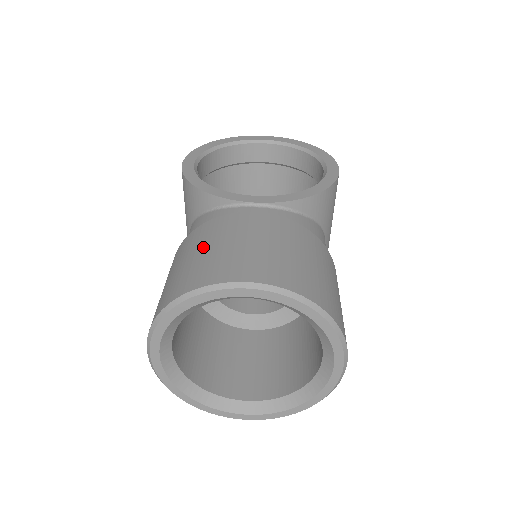
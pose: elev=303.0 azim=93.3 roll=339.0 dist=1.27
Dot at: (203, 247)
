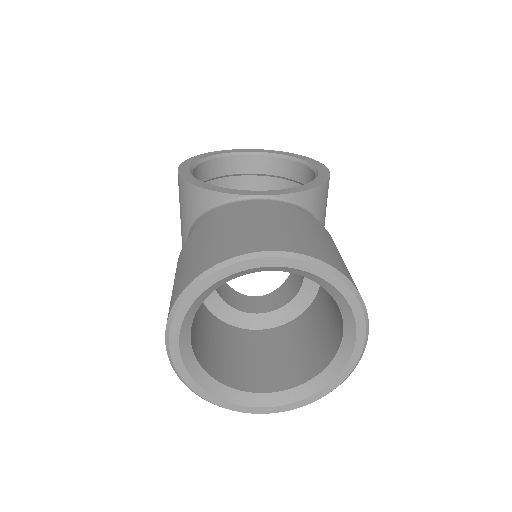
Dot at: (217, 231)
